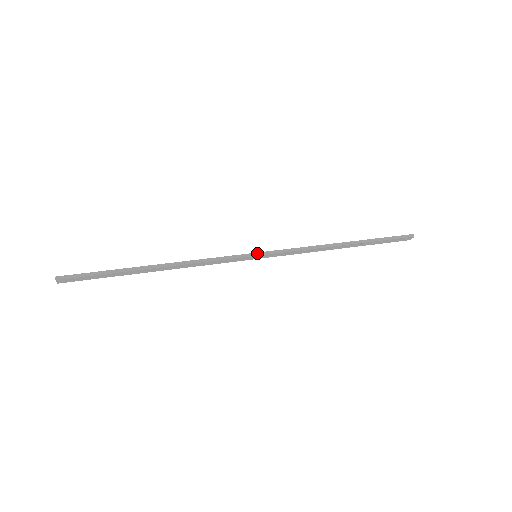
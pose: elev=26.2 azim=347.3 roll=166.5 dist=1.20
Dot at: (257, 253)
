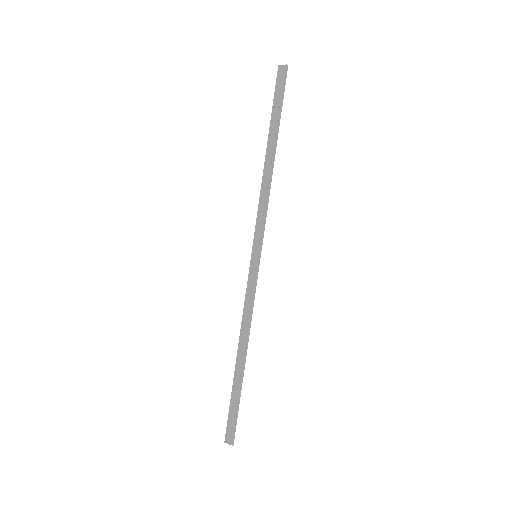
Dot at: (260, 256)
